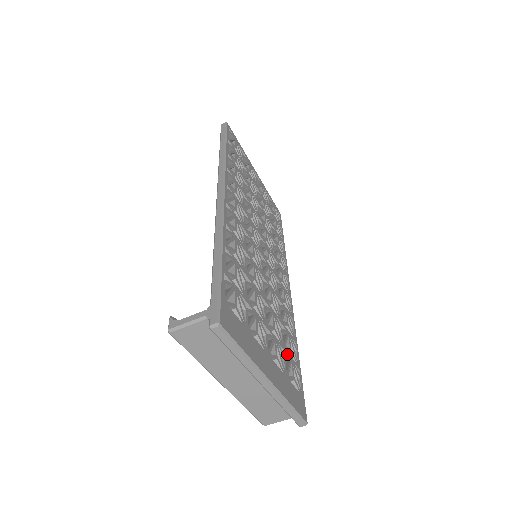
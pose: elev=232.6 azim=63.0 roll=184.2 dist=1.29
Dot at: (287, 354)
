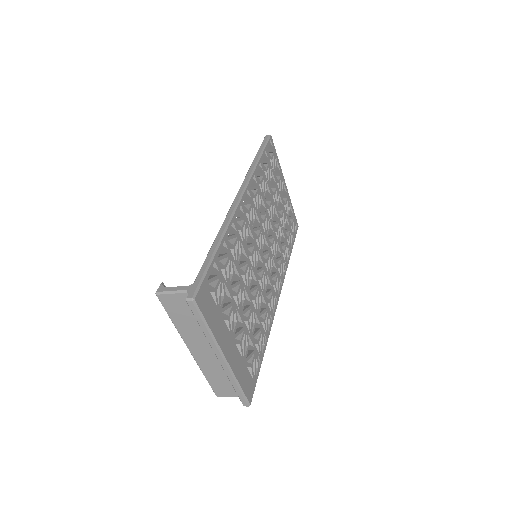
Dot at: (253, 344)
